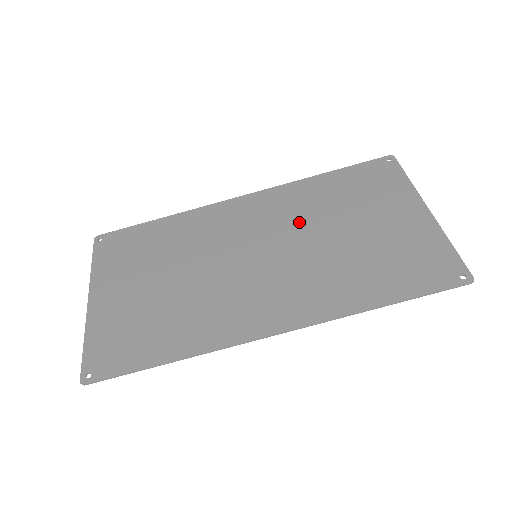
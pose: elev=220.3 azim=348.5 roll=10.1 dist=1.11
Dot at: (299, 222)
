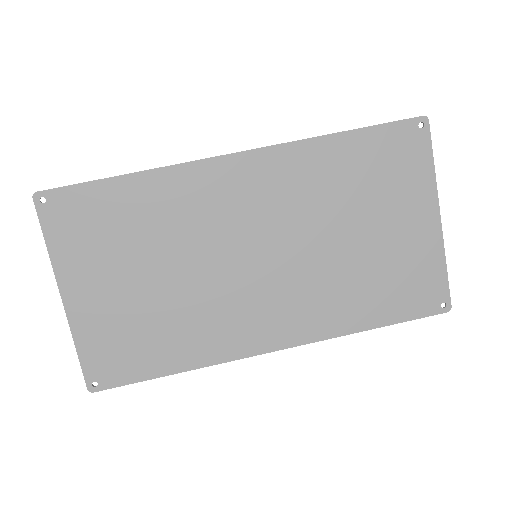
Dot at: (306, 214)
